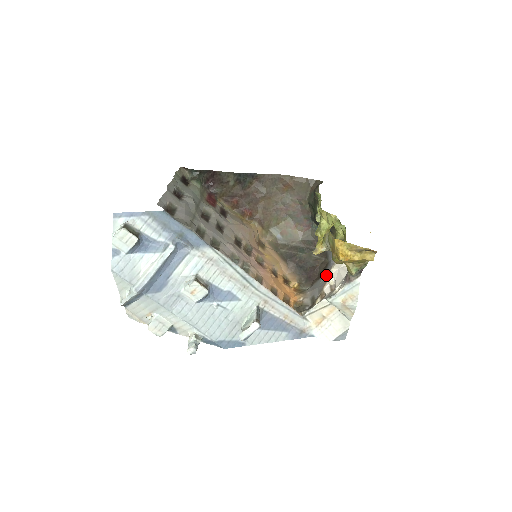
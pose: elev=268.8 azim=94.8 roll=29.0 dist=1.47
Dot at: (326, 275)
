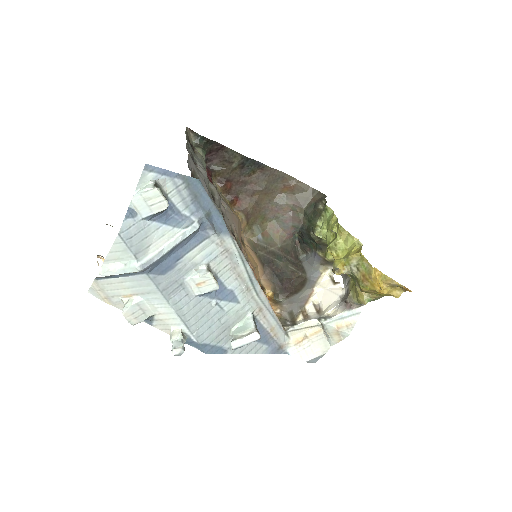
Dot at: (307, 292)
